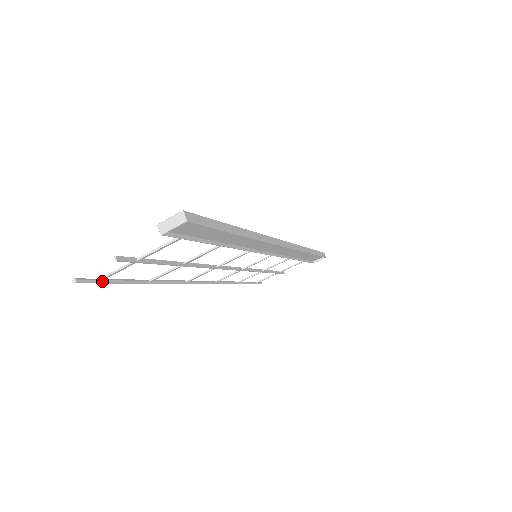
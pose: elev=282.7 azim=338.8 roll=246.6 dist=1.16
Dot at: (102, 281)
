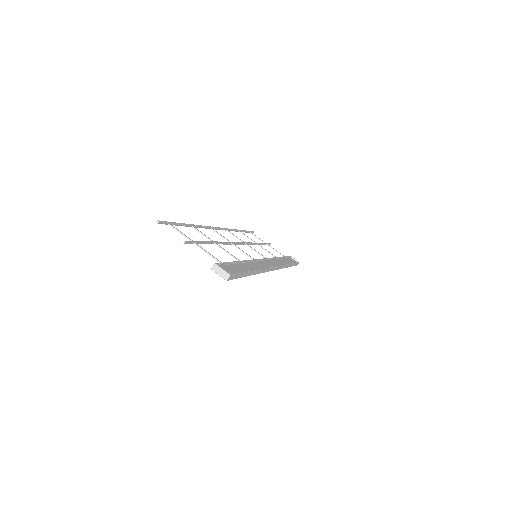
Dot at: (170, 224)
